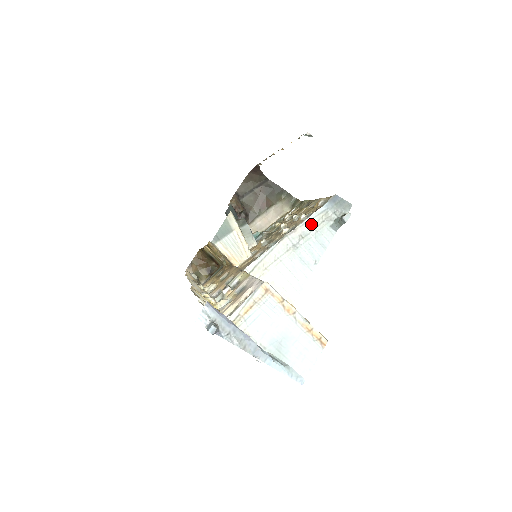
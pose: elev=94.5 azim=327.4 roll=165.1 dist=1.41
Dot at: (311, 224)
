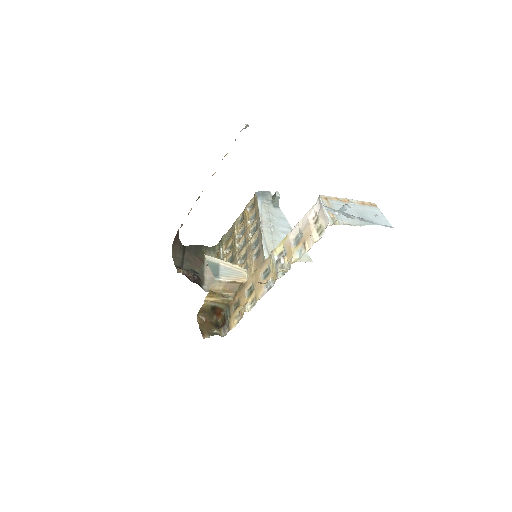
Dot at: (264, 213)
